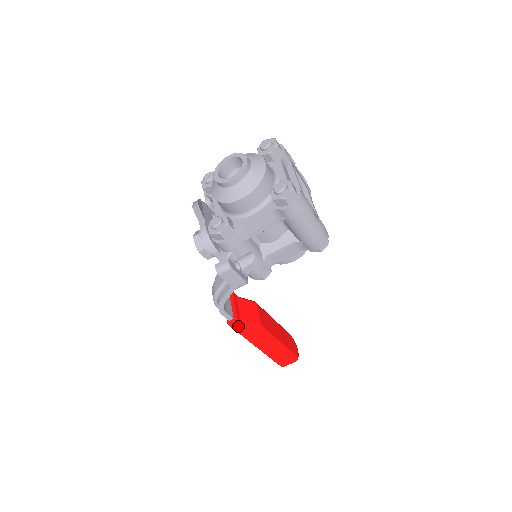
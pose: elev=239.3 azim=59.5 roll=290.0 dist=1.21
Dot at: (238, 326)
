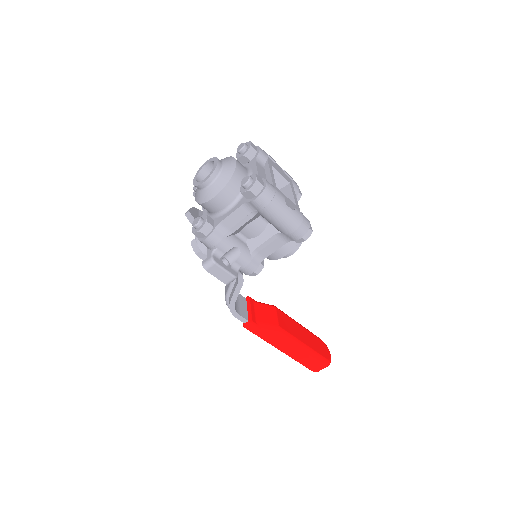
Dot at: (254, 328)
